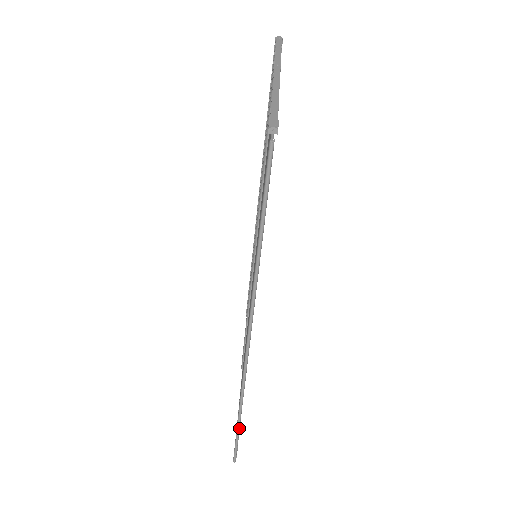
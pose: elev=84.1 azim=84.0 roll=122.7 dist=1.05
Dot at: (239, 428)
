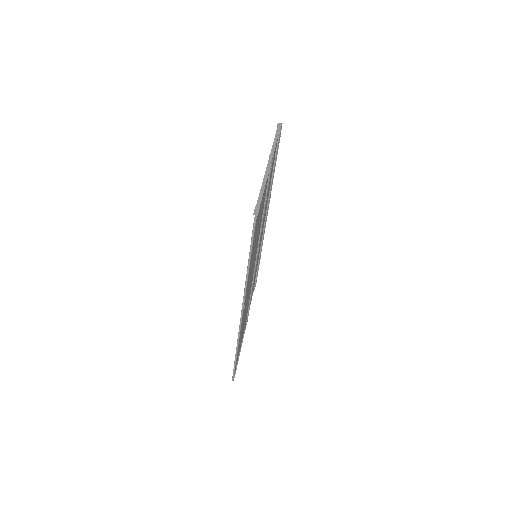
Dot at: (236, 360)
